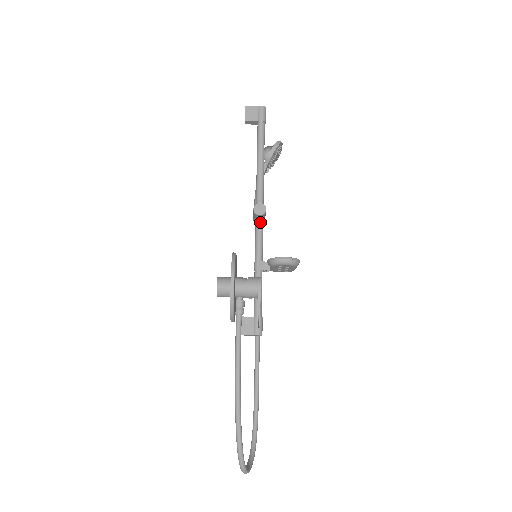
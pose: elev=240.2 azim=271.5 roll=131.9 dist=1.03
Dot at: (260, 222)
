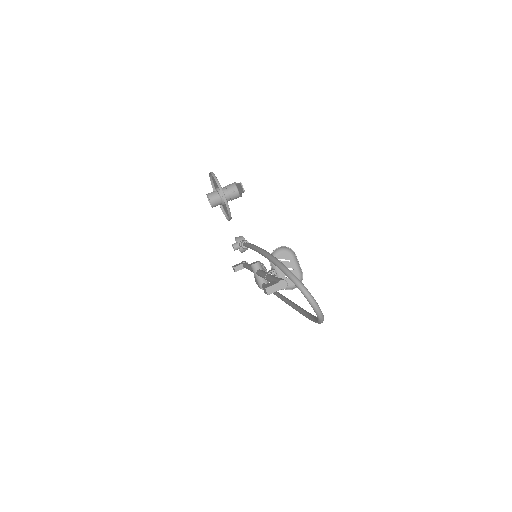
Dot at: (260, 270)
